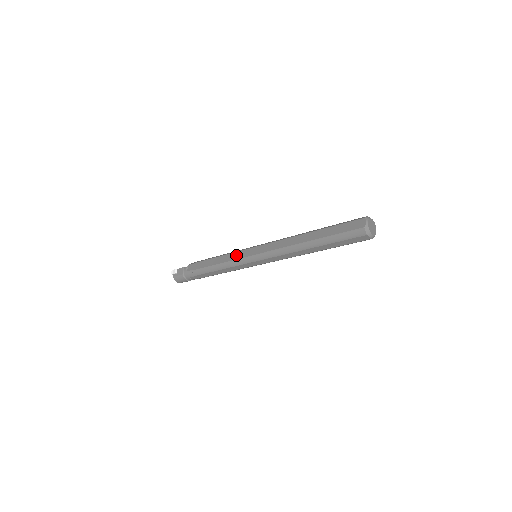
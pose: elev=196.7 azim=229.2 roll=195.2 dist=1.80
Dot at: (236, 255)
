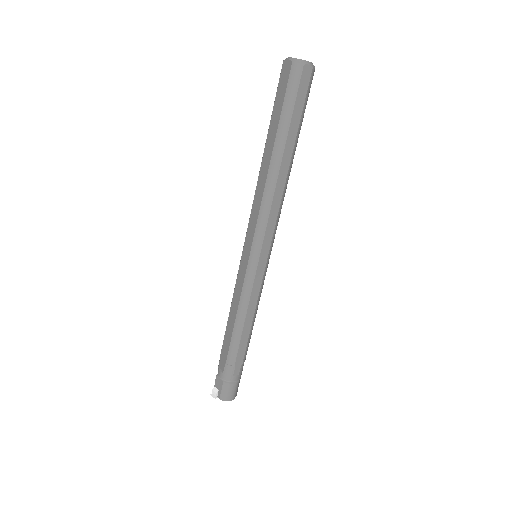
Dot at: (239, 281)
